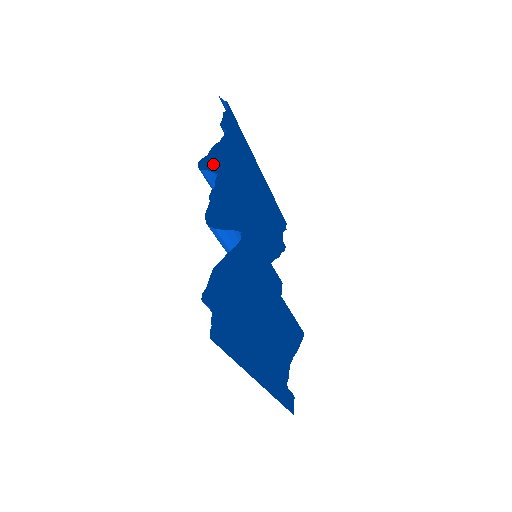
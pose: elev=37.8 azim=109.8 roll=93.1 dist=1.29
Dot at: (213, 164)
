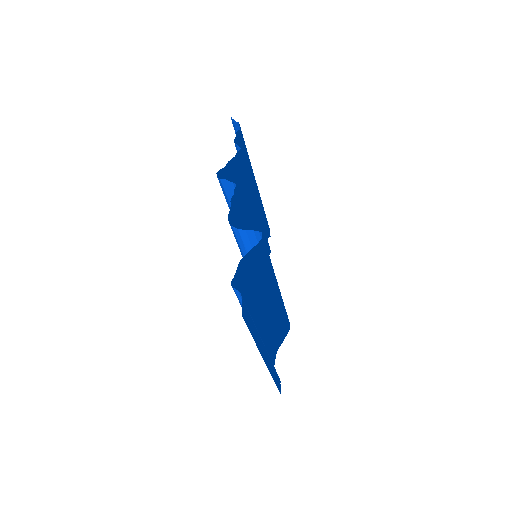
Dot at: (227, 175)
